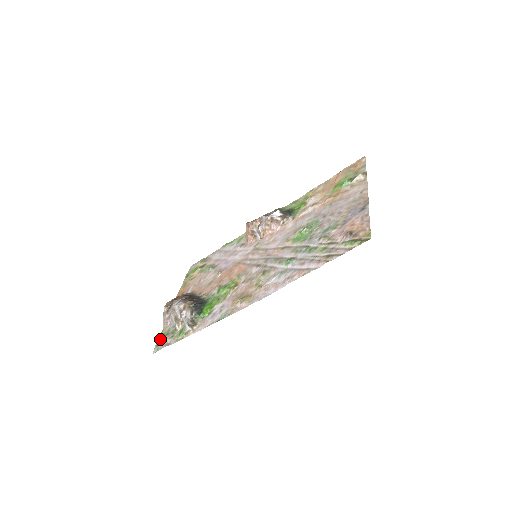
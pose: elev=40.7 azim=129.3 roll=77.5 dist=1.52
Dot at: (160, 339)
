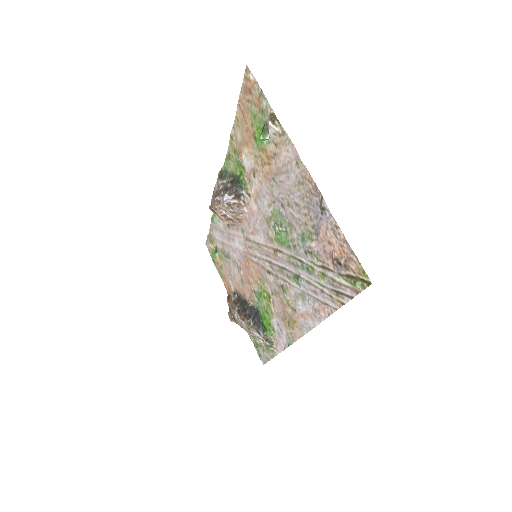
Dot at: (256, 350)
